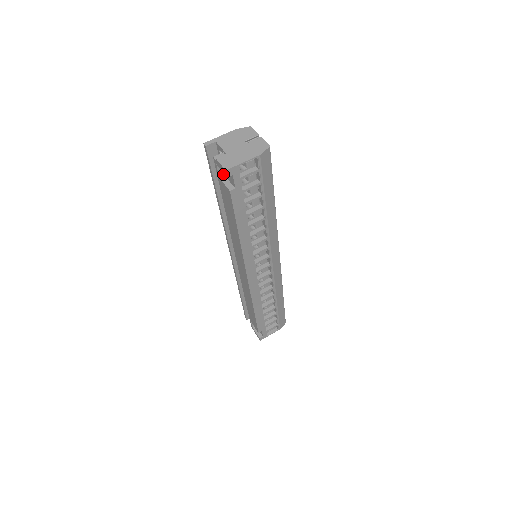
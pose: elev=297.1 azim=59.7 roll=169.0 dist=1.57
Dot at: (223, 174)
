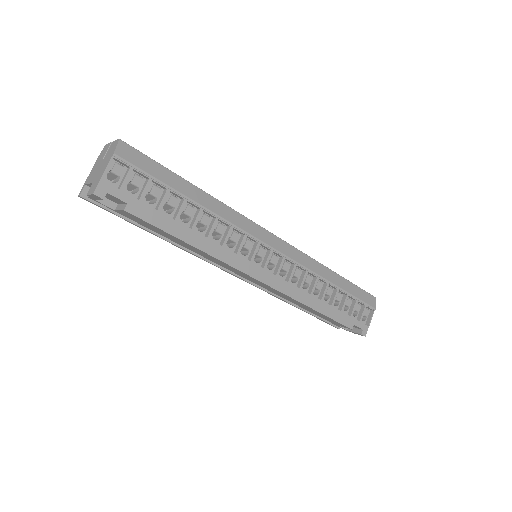
Dot at: (115, 204)
